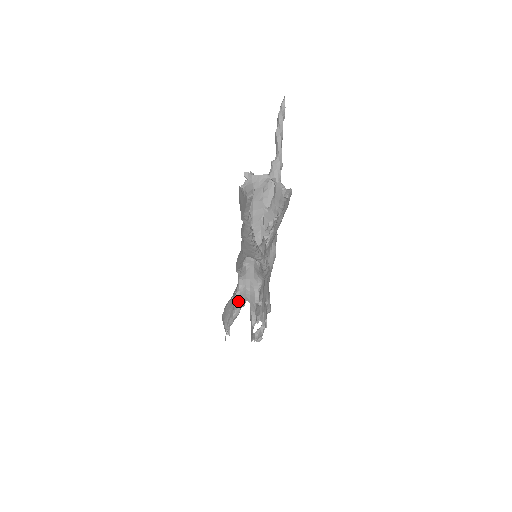
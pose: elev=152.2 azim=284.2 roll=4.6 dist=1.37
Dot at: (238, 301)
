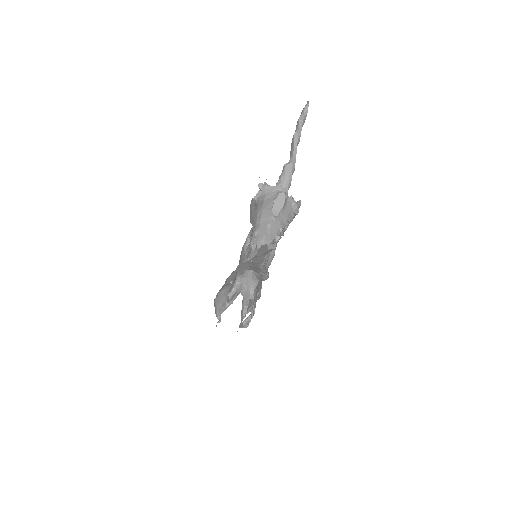
Dot at: (233, 295)
